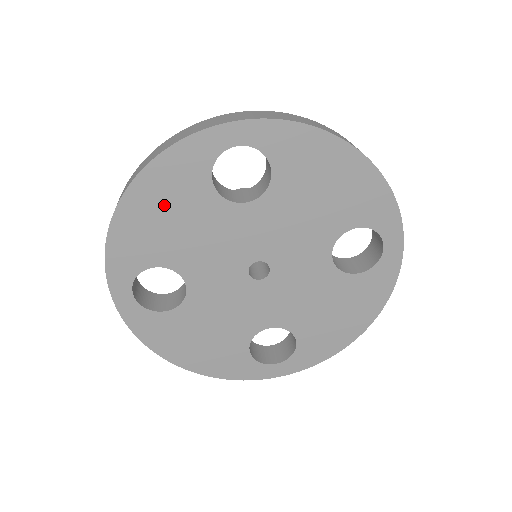
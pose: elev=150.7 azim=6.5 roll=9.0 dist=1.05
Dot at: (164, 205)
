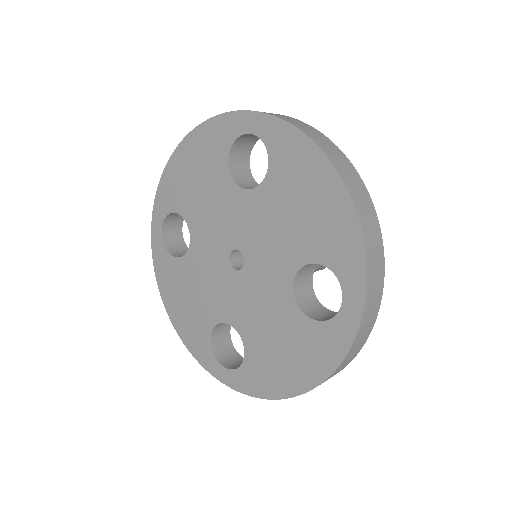
Dot at: (197, 164)
